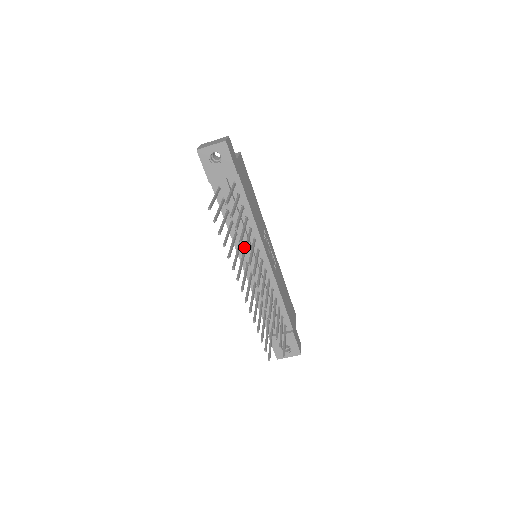
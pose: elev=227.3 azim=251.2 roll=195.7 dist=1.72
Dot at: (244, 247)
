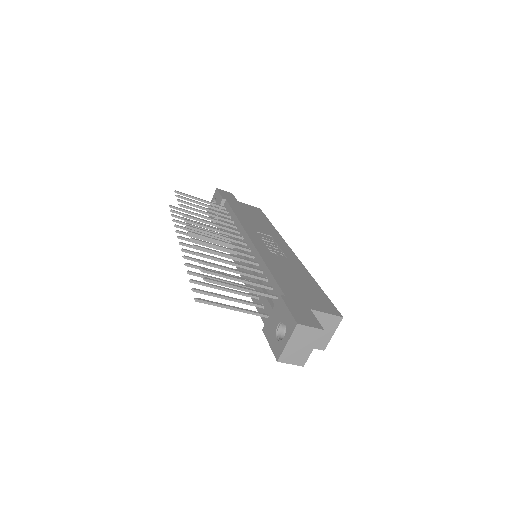
Dot at: occluded
